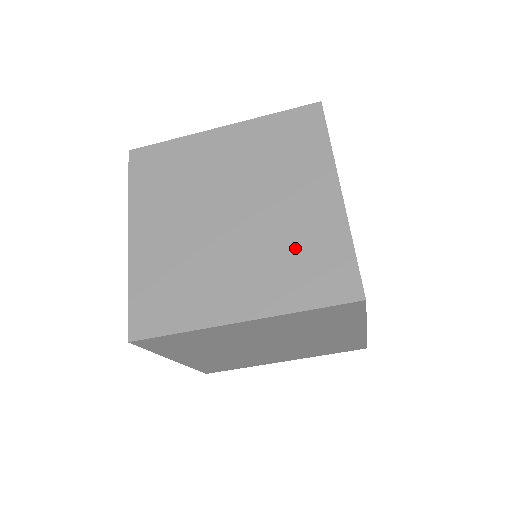
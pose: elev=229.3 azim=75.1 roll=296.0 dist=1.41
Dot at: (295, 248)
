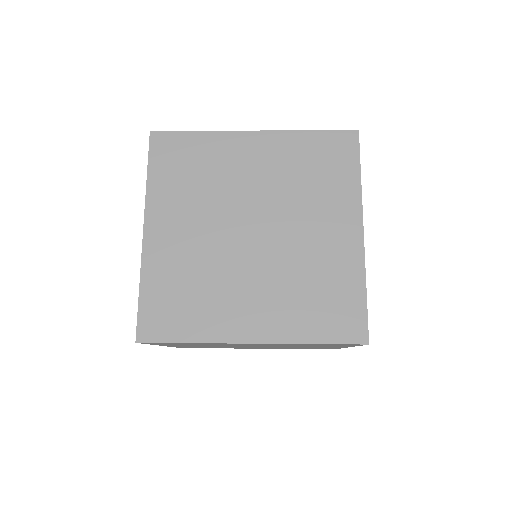
Dot at: (312, 280)
